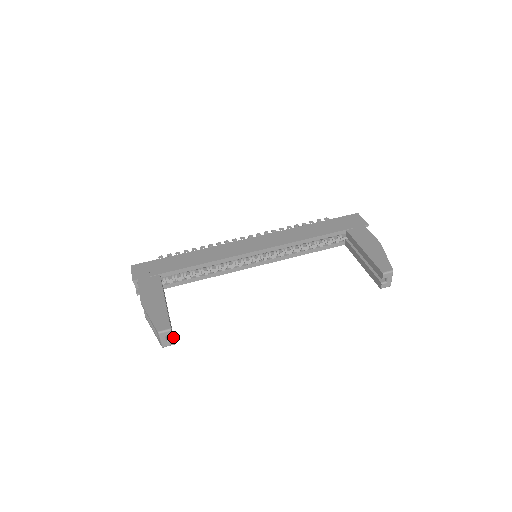
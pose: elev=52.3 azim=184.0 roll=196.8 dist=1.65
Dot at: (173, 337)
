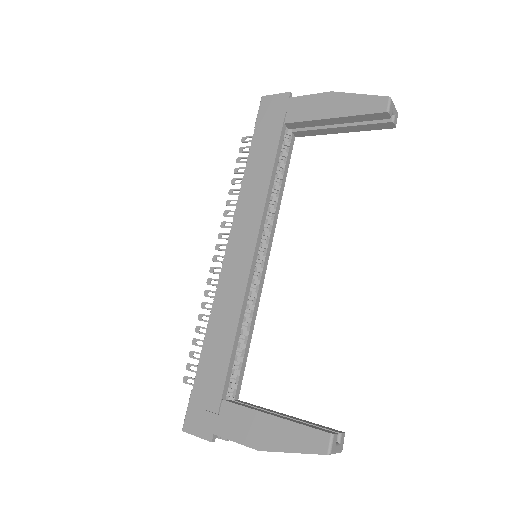
Dot at: (335, 432)
